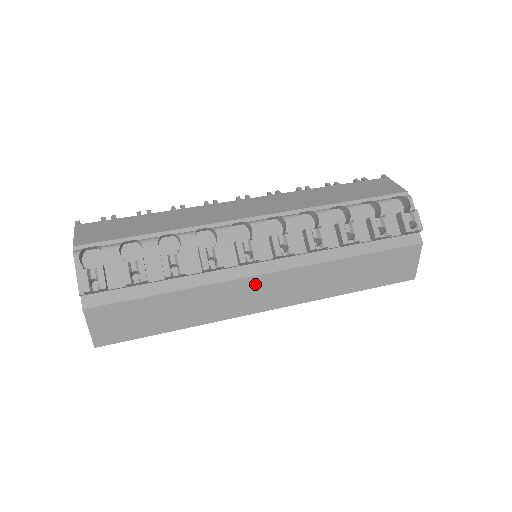
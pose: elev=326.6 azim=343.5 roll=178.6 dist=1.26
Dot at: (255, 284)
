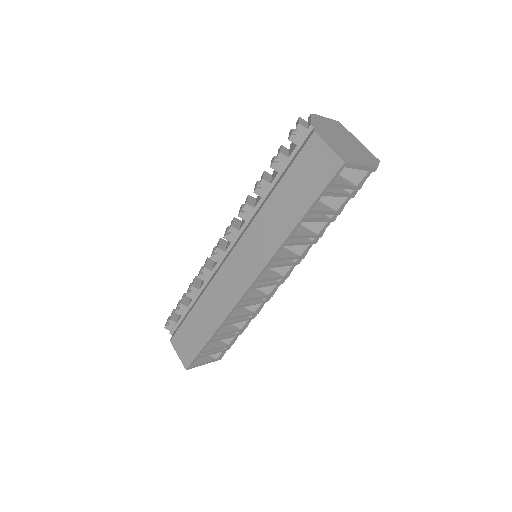
Dot at: (229, 268)
